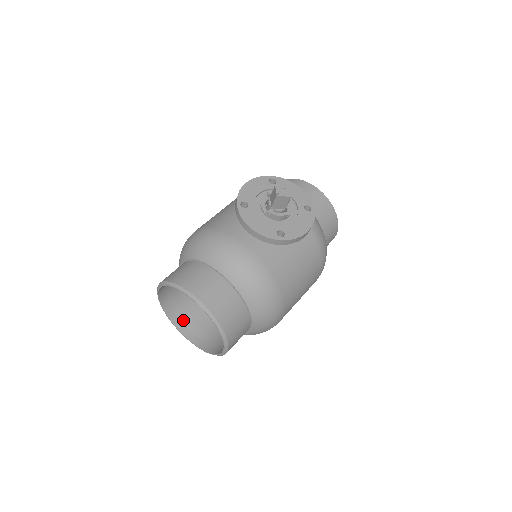
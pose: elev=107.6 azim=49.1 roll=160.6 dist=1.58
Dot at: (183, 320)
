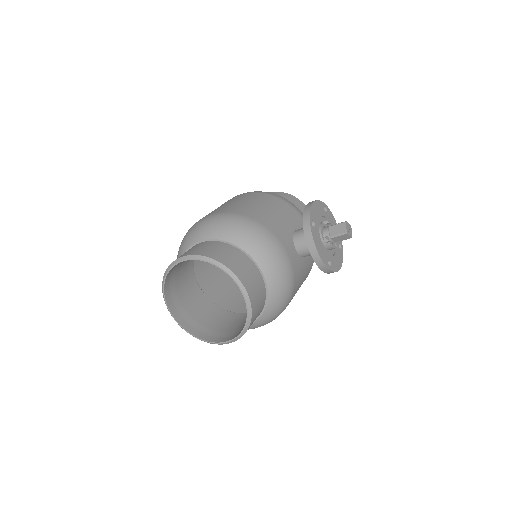
Dot at: (171, 291)
